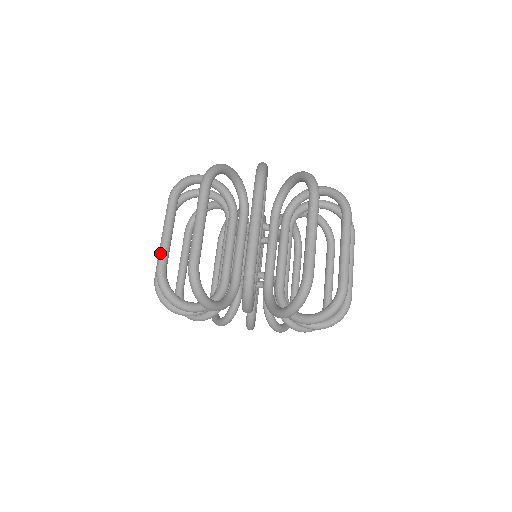
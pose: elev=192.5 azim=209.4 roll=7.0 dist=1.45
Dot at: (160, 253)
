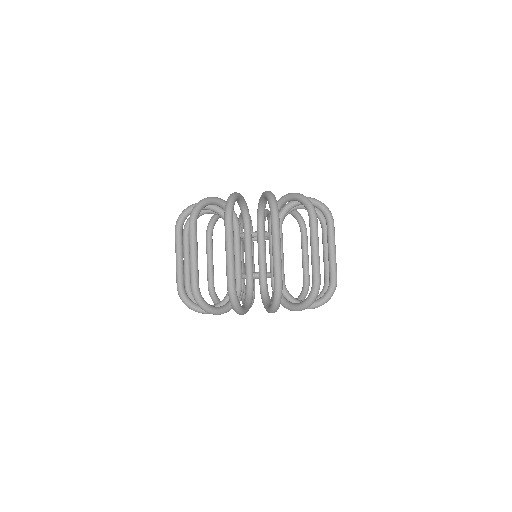
Dot at: (231, 271)
